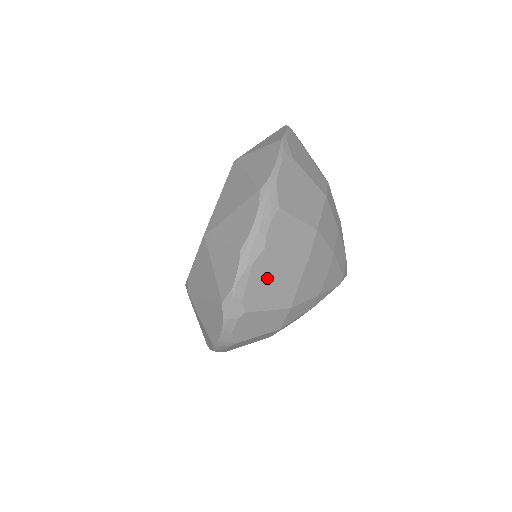
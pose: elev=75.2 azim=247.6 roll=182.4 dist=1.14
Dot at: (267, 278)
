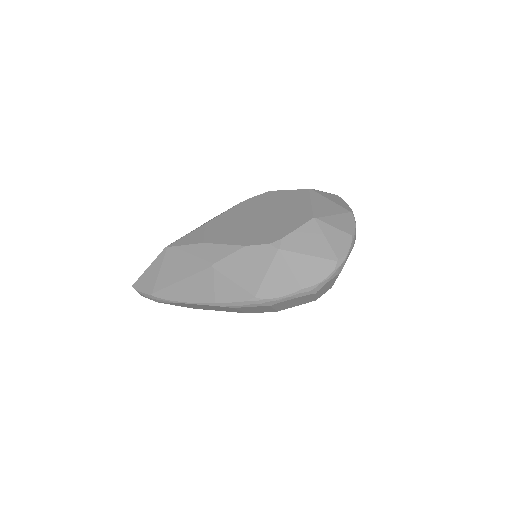
Dot at: occluded
